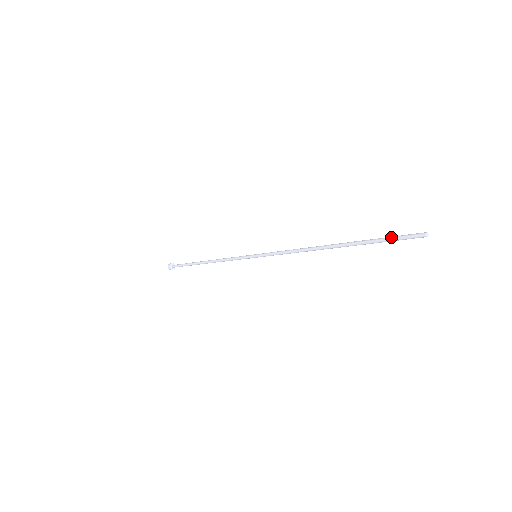
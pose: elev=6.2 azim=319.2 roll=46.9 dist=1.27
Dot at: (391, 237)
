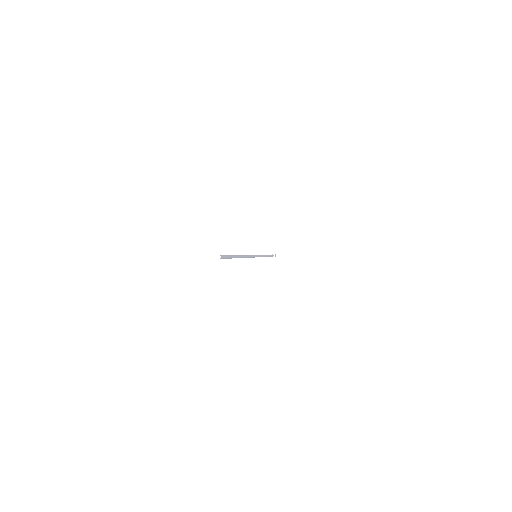
Dot at: occluded
